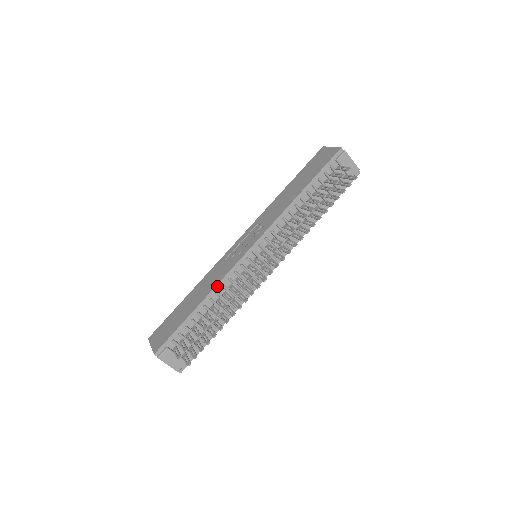
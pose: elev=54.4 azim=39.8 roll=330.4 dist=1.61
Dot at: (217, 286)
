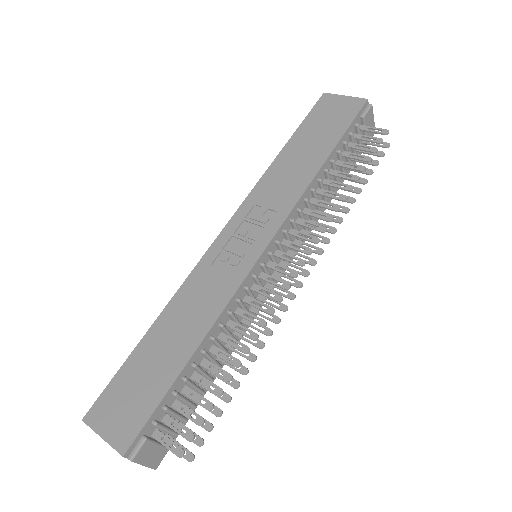
Dot at: (221, 314)
